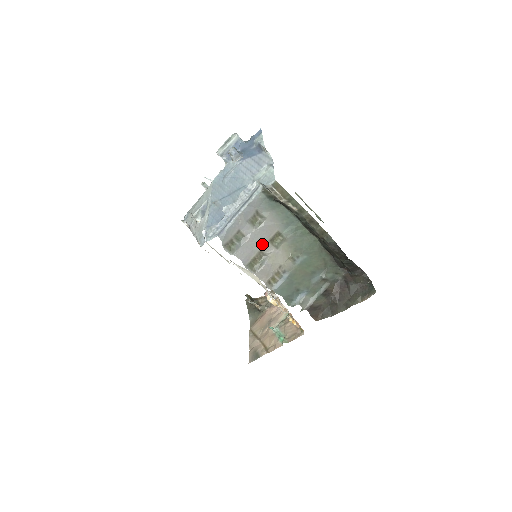
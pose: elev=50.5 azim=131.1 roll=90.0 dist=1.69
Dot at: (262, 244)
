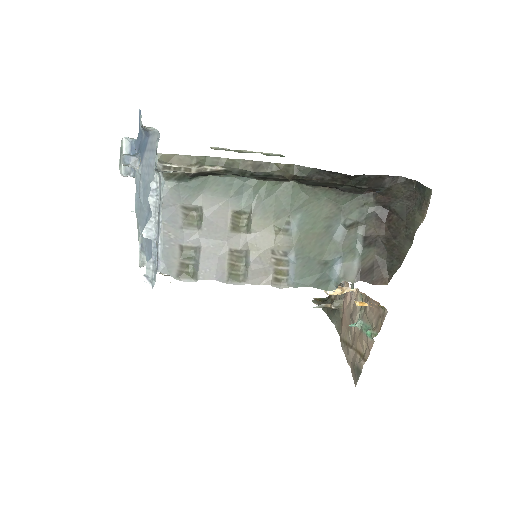
Dot at: (225, 241)
